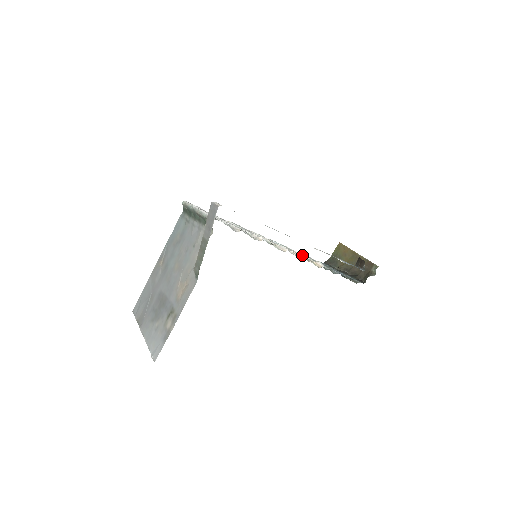
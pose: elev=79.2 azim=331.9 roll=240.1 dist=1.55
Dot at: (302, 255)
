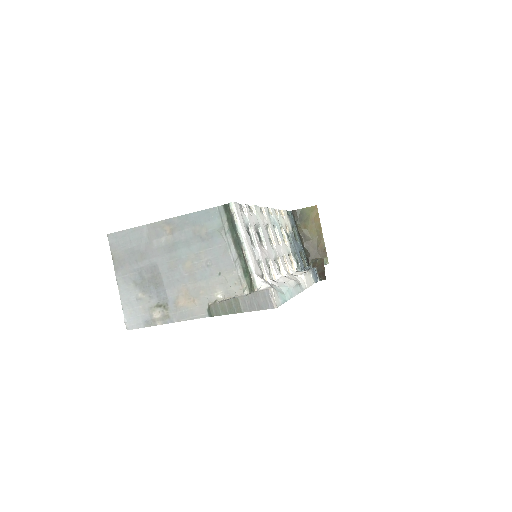
Dot at: (288, 252)
